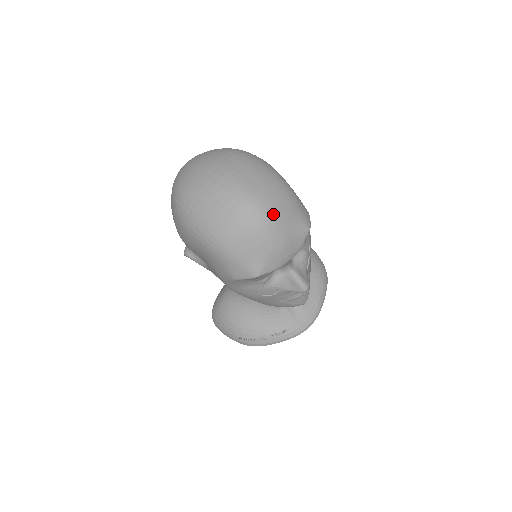
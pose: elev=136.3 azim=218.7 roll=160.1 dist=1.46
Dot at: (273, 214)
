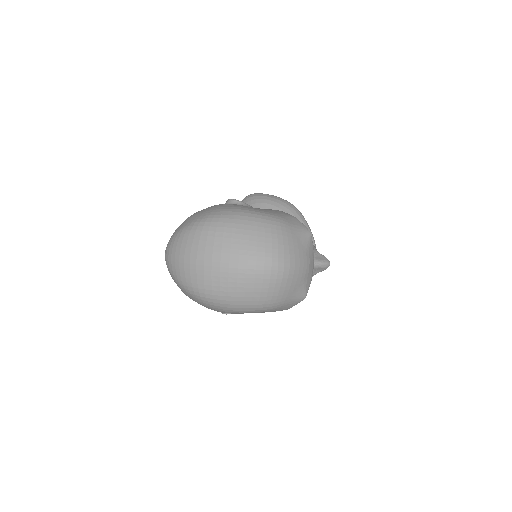
Dot at: (289, 256)
